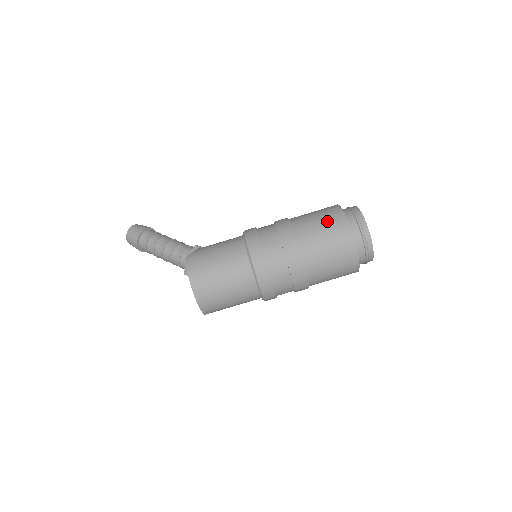
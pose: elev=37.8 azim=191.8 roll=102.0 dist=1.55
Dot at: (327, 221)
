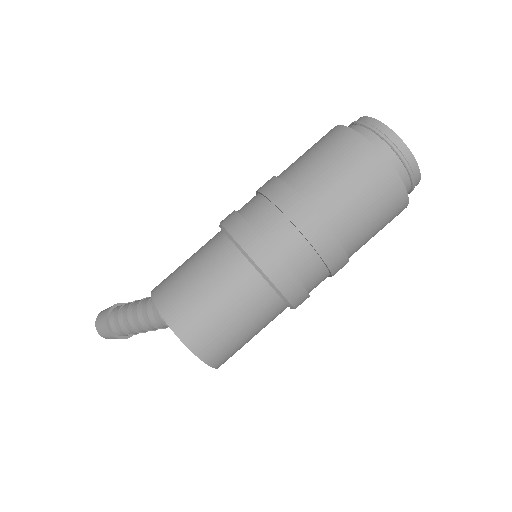
Dot at: (321, 145)
